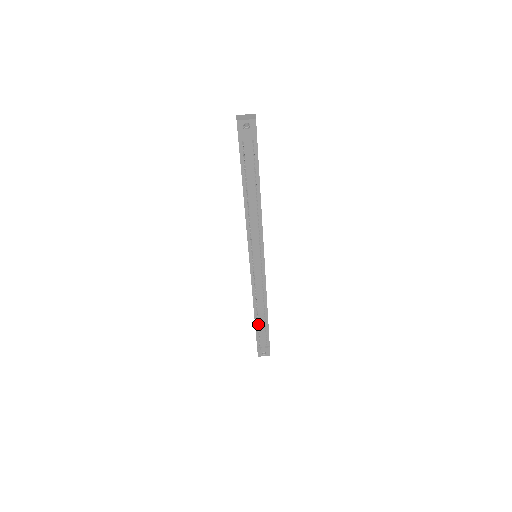
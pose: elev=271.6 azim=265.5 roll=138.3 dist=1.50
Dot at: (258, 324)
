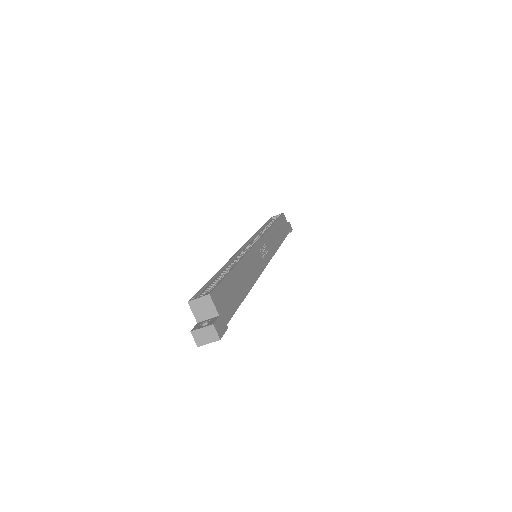
Dot at: occluded
